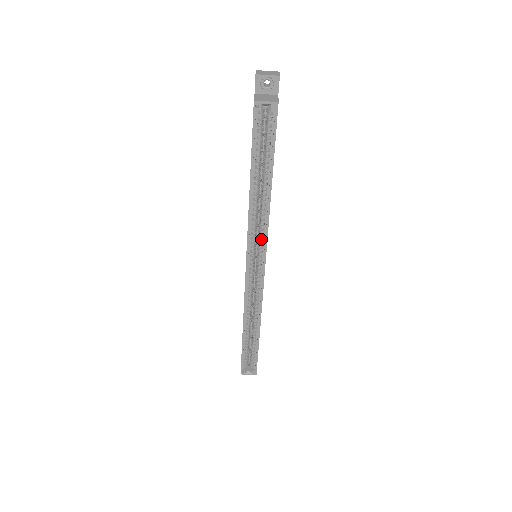
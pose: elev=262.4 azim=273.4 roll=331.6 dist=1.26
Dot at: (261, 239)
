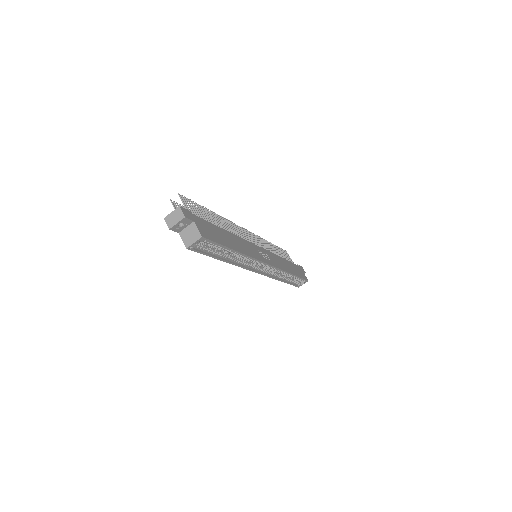
Dot at: (254, 261)
